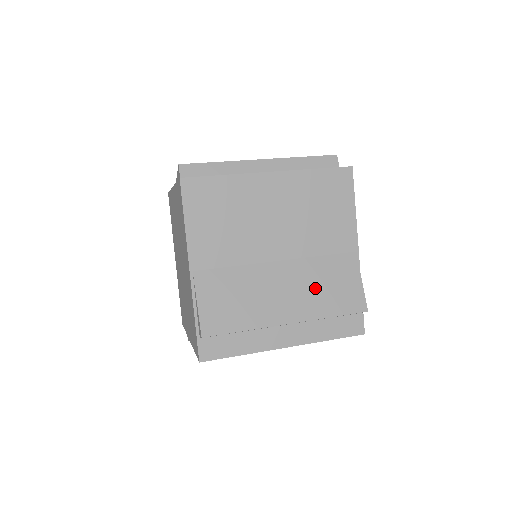
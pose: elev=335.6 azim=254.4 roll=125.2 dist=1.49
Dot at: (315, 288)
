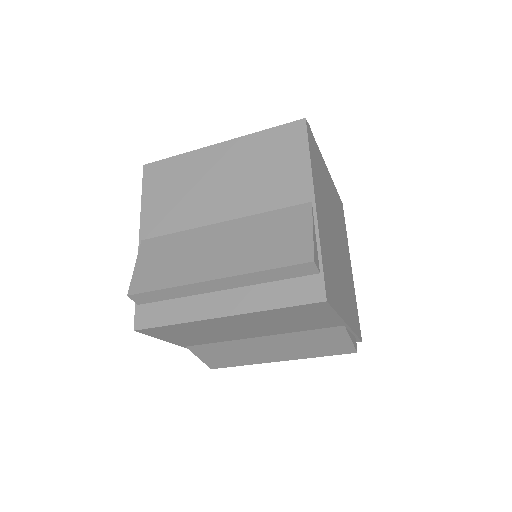
Dot at: (253, 243)
